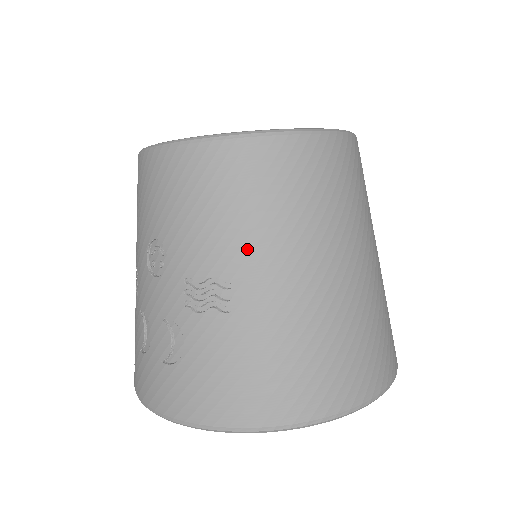
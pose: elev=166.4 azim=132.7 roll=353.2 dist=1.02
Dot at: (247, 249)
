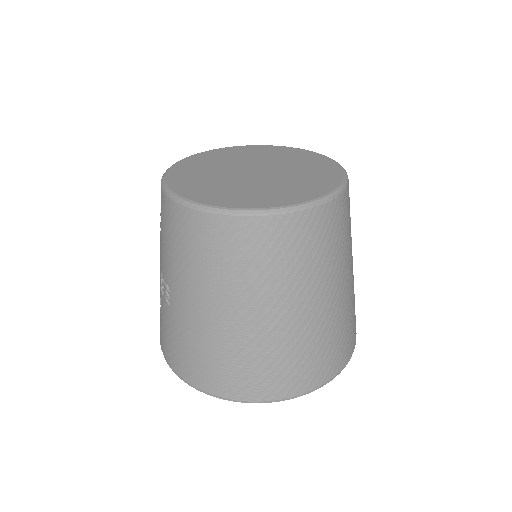
Dot at: (177, 276)
